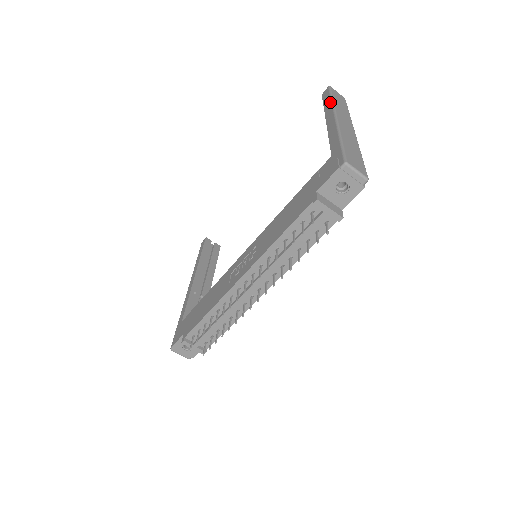
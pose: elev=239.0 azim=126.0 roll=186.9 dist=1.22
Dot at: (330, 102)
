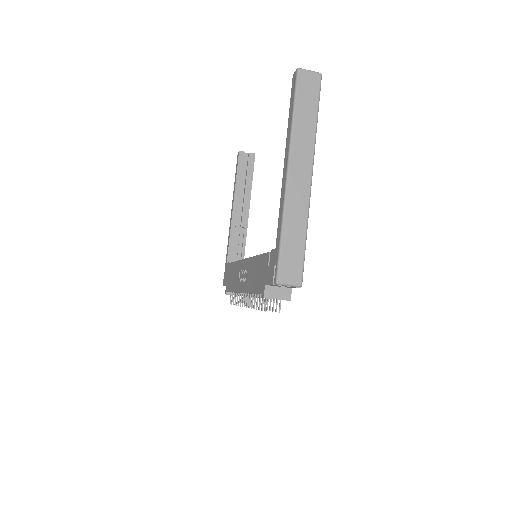
Dot at: (290, 124)
